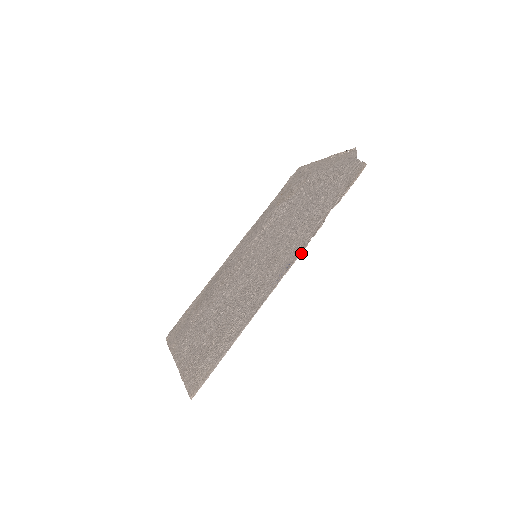
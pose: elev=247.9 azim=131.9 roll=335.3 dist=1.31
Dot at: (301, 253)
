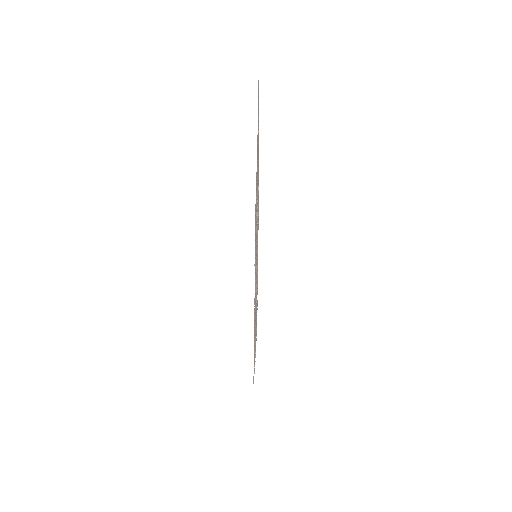
Dot at: occluded
